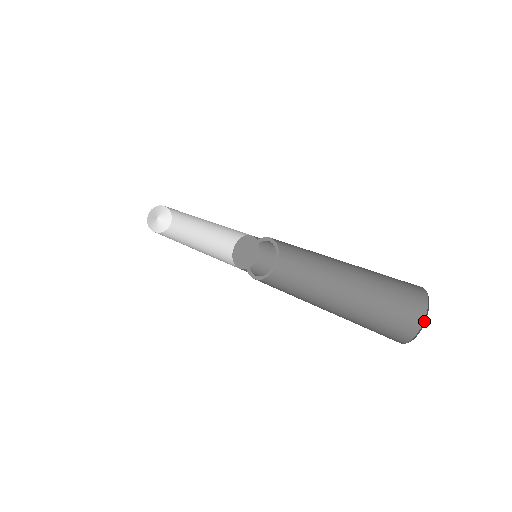
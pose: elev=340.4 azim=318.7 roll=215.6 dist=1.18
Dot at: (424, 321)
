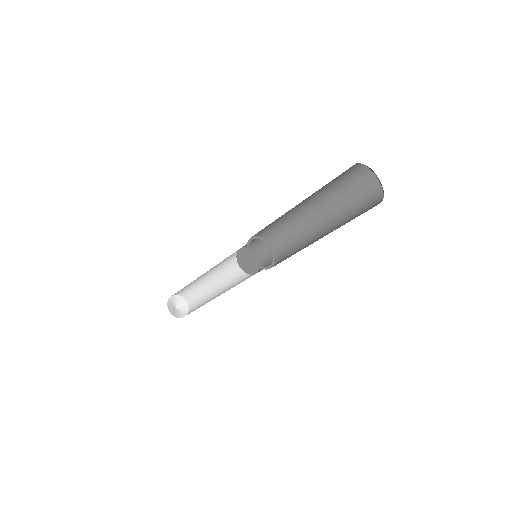
Dot at: (382, 188)
